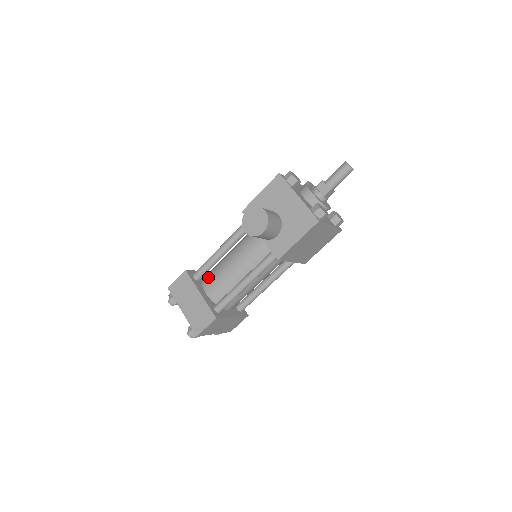
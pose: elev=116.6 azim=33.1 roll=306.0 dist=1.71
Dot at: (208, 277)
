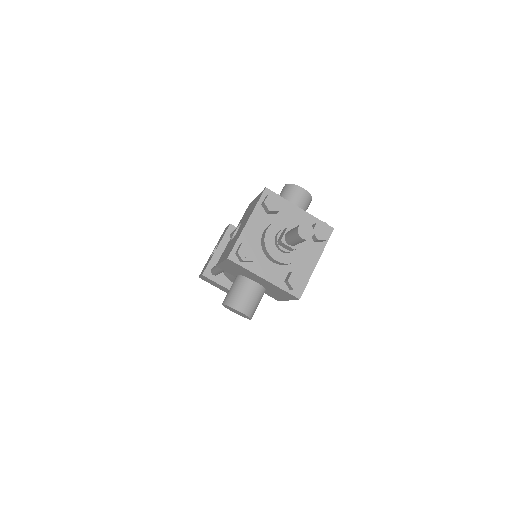
Dot at: (225, 272)
